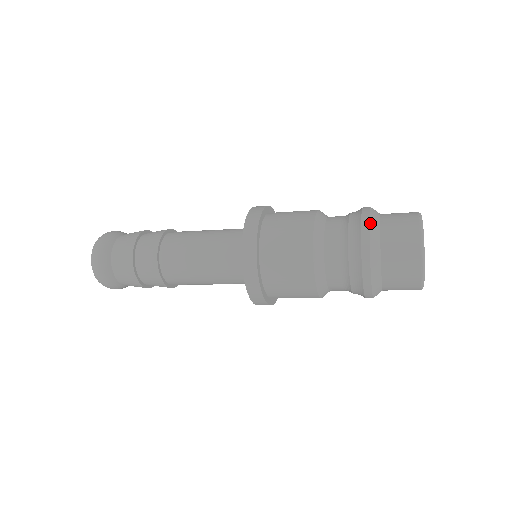
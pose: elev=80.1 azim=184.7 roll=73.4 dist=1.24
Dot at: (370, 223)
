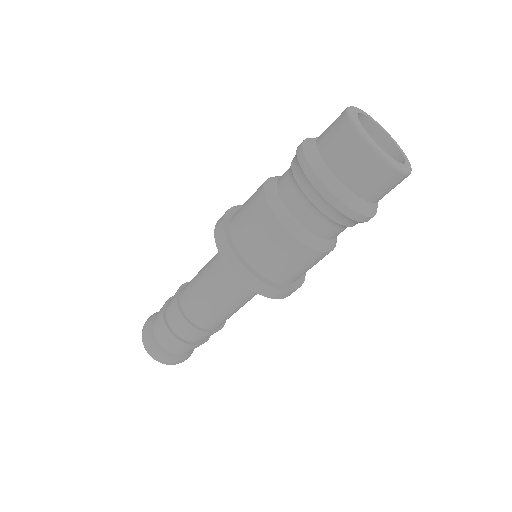
Dot at: (309, 138)
